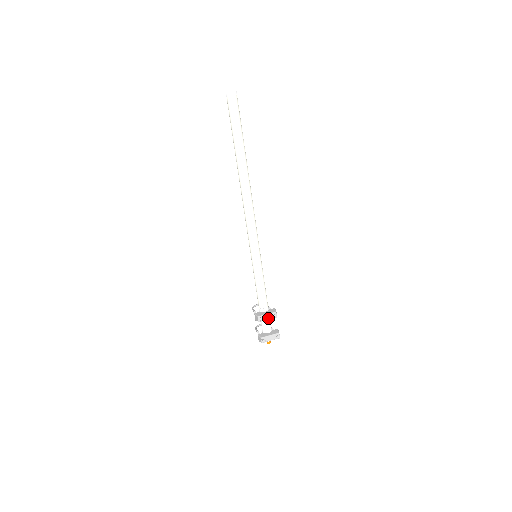
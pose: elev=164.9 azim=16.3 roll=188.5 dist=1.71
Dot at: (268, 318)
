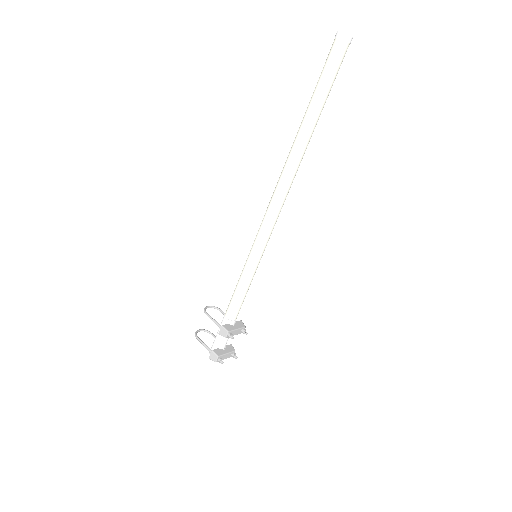
Dot at: (236, 334)
